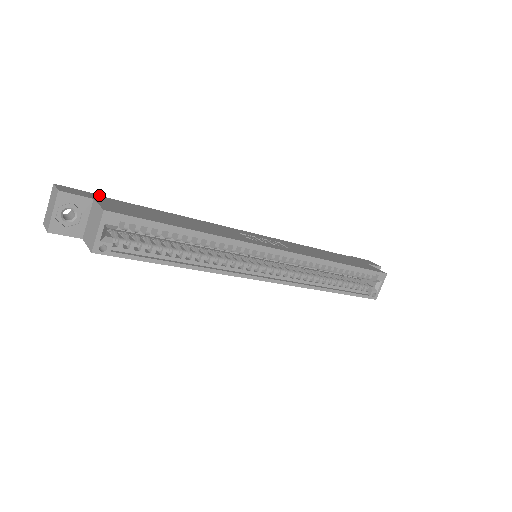
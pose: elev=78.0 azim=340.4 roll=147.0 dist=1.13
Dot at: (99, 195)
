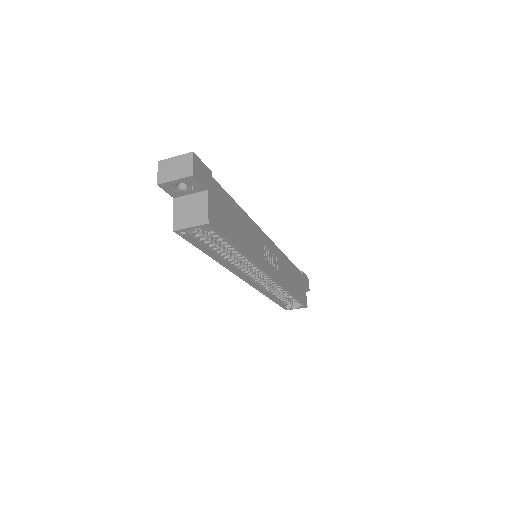
Dot at: occluded
